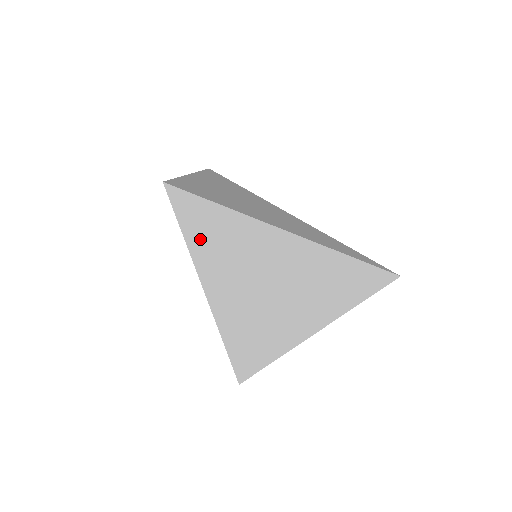
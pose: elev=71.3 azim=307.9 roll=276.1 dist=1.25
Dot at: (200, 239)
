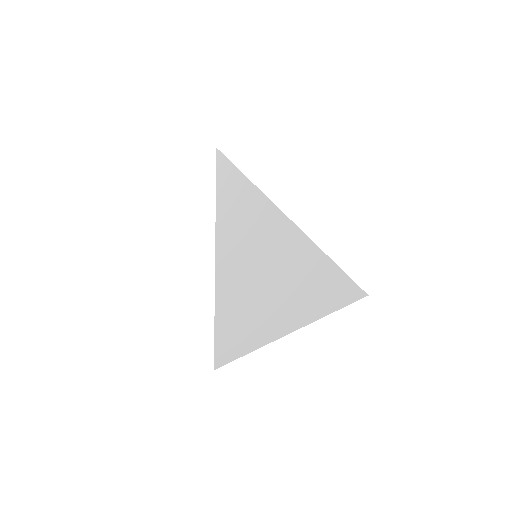
Dot at: (227, 203)
